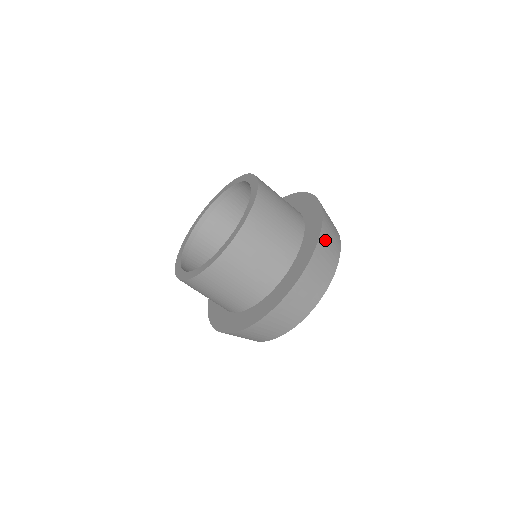
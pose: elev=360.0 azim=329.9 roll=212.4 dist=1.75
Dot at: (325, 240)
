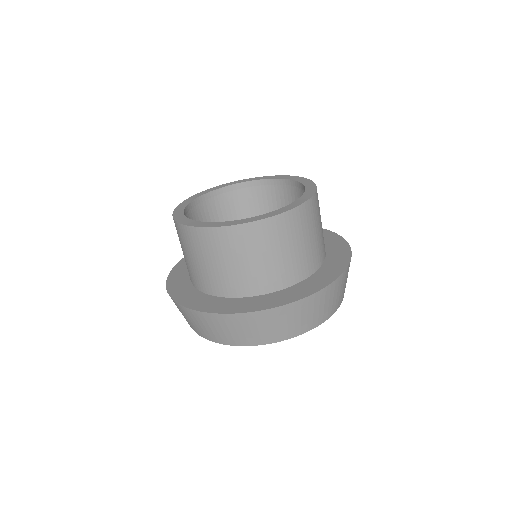
Dot at: occluded
